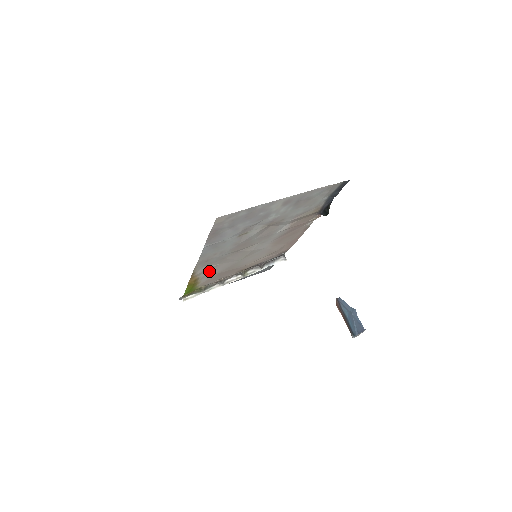
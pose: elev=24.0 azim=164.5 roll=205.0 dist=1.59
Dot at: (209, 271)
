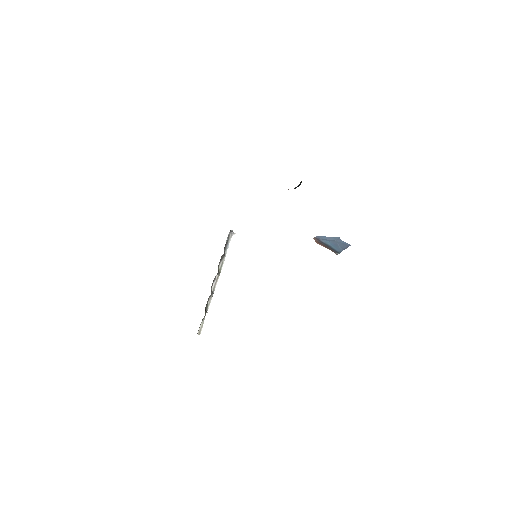
Dot at: occluded
